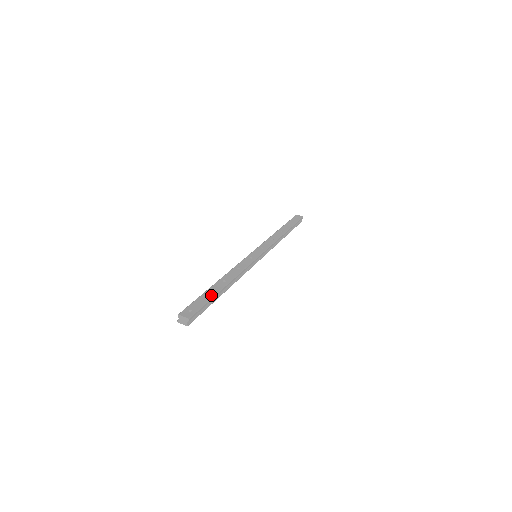
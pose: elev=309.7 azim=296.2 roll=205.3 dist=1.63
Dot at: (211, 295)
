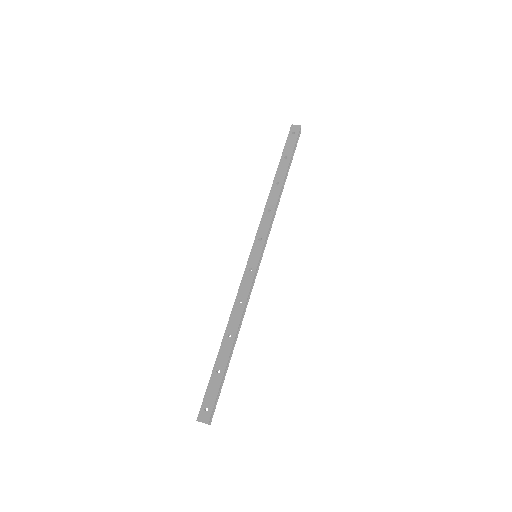
Dot at: (221, 371)
